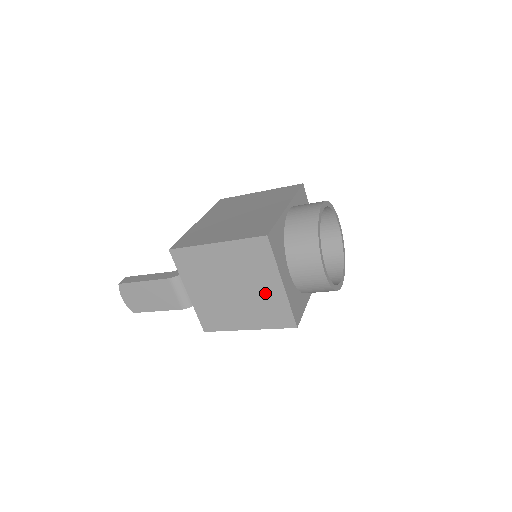
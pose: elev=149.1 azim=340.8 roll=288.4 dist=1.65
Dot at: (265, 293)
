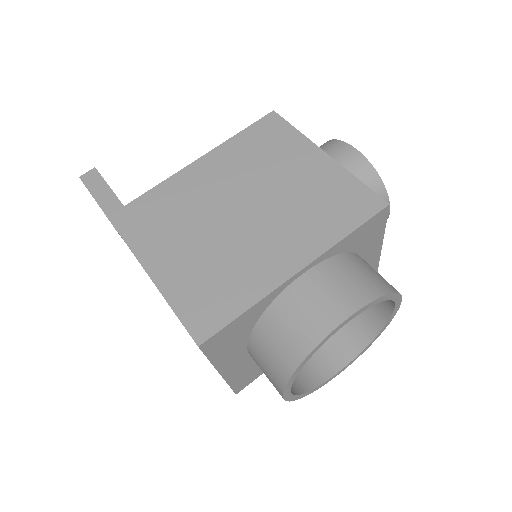
Dot at: occluded
